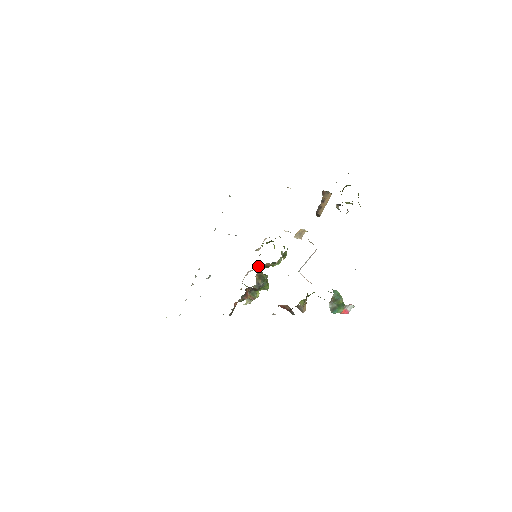
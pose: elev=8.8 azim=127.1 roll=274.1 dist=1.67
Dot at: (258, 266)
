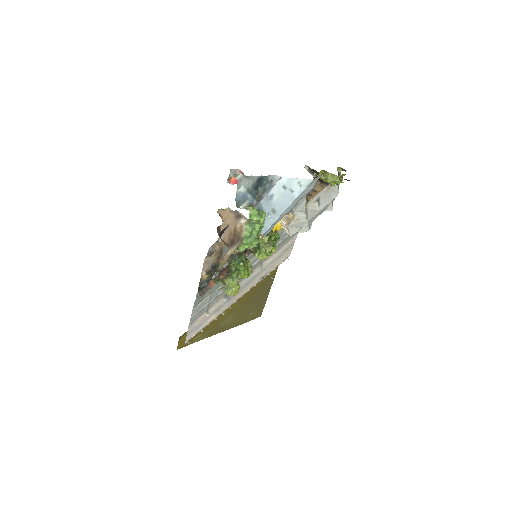
Dot at: (246, 249)
